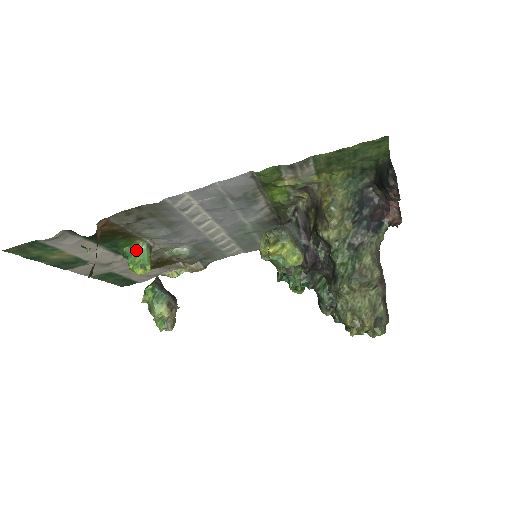
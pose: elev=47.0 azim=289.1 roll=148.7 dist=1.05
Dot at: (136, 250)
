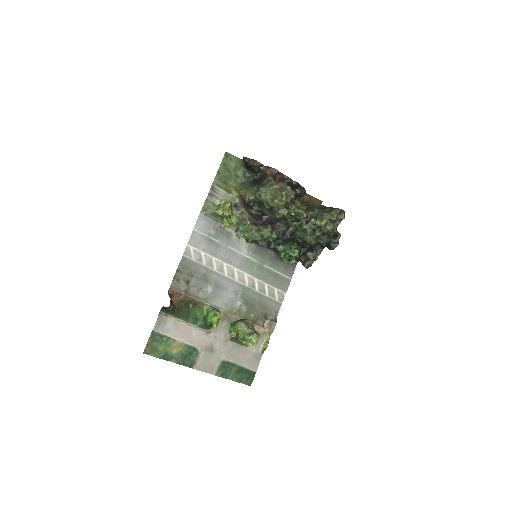
Dot at: (207, 312)
